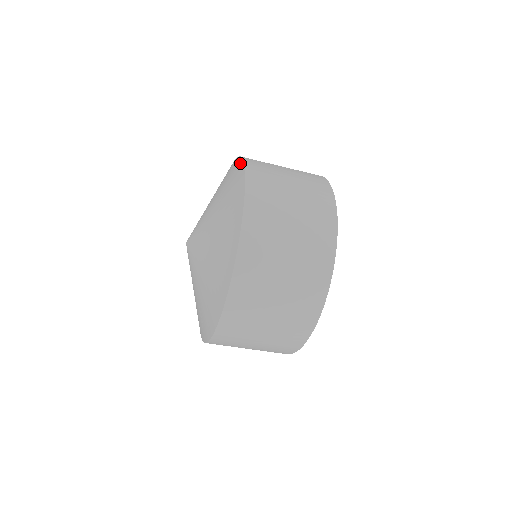
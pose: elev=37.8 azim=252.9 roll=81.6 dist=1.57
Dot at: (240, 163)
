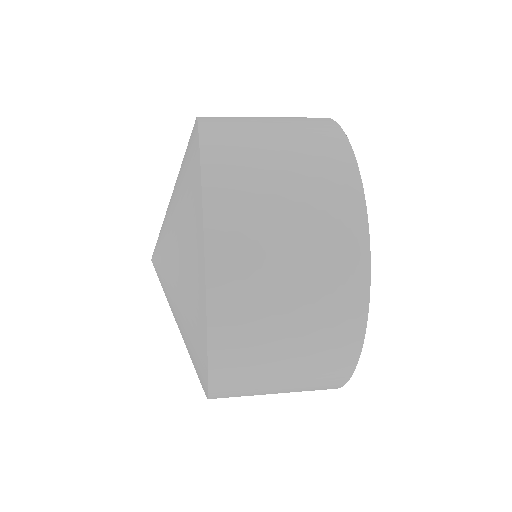
Dot at: (204, 364)
